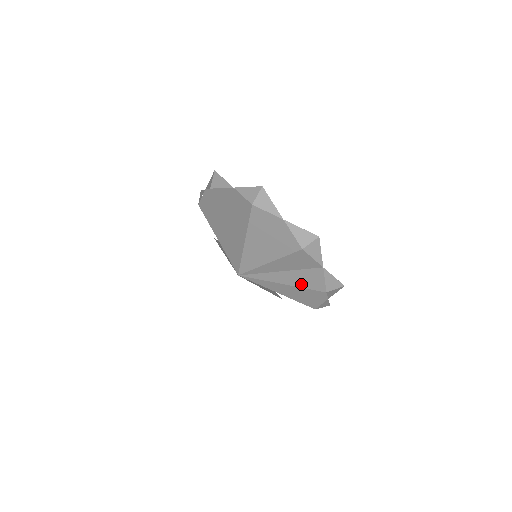
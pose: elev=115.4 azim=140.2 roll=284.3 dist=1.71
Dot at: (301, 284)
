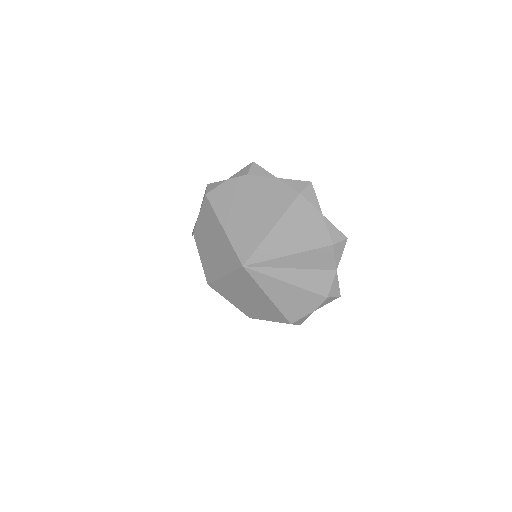
Dot at: (306, 285)
